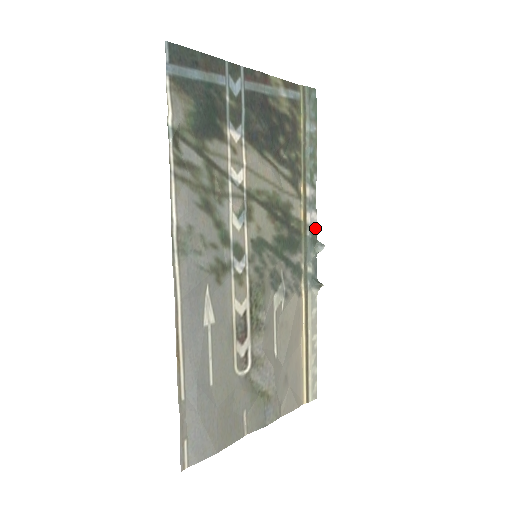
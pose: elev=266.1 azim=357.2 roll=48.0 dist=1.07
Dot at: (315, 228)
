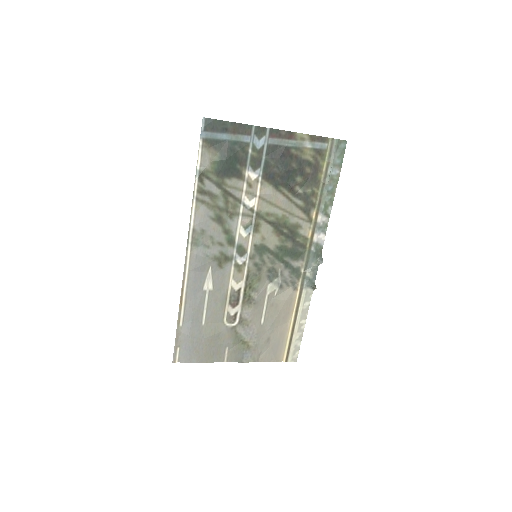
Dot at: (321, 246)
